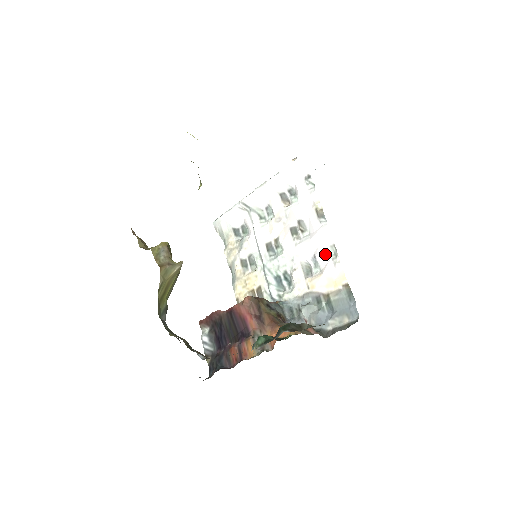
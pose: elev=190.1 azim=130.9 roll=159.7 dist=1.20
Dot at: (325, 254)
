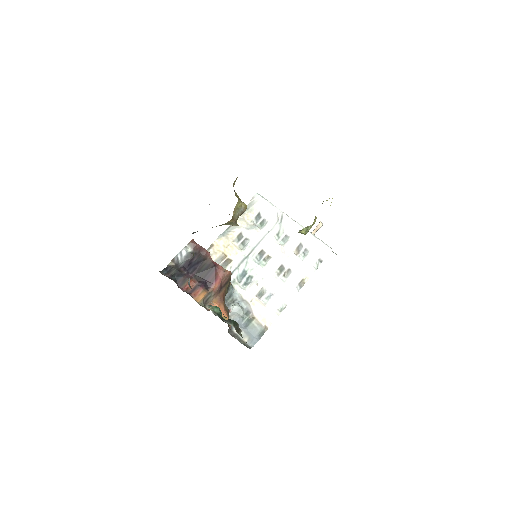
Dot at: (278, 302)
